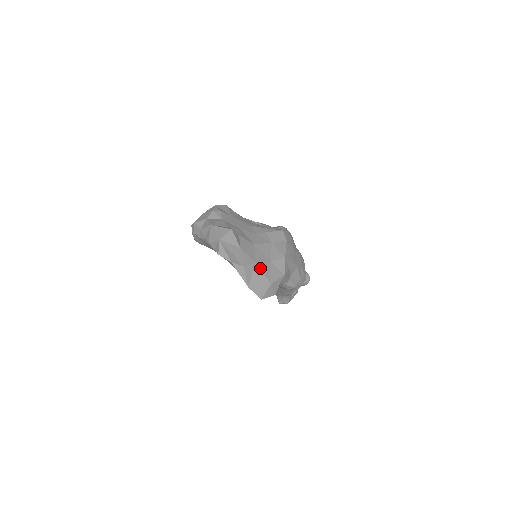
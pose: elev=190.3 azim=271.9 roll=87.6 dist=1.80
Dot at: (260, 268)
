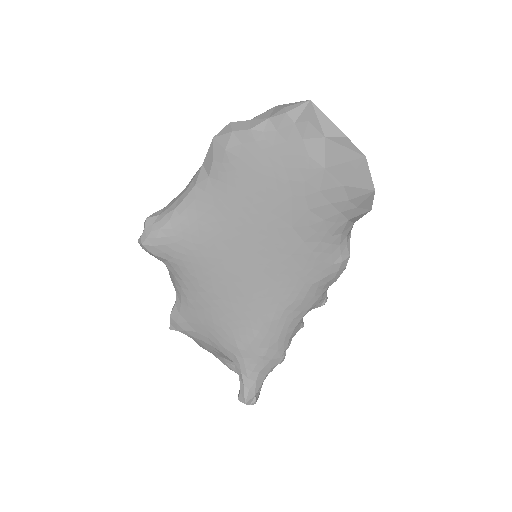
Dot at: occluded
